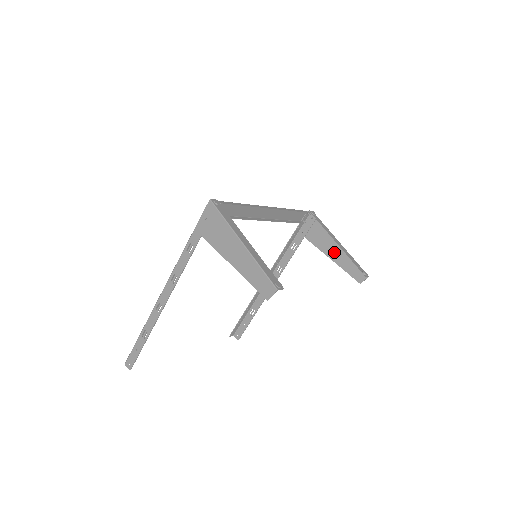
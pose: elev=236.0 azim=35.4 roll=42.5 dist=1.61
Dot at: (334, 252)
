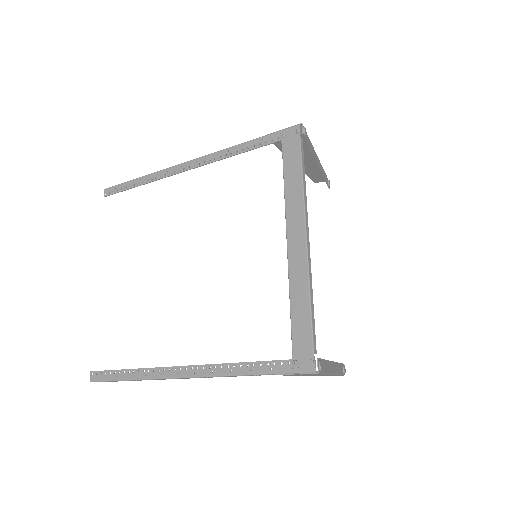
Dot at: (304, 161)
